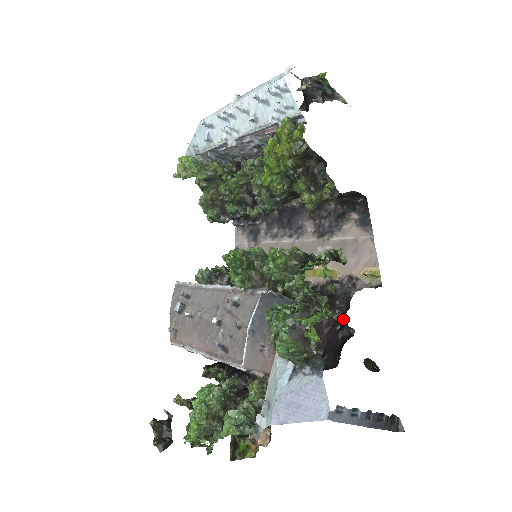
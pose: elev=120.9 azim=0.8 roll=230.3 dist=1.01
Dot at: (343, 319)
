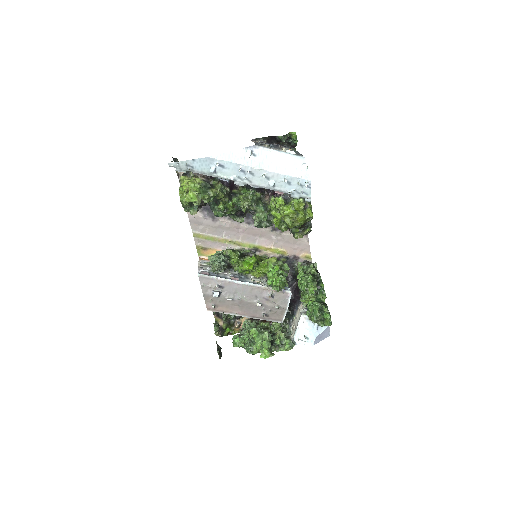
Dot at: (291, 275)
